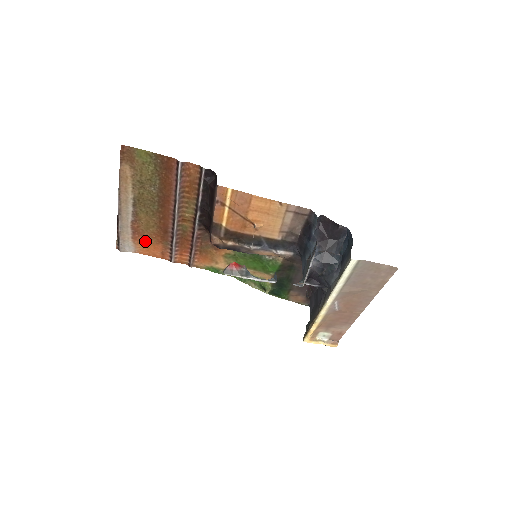
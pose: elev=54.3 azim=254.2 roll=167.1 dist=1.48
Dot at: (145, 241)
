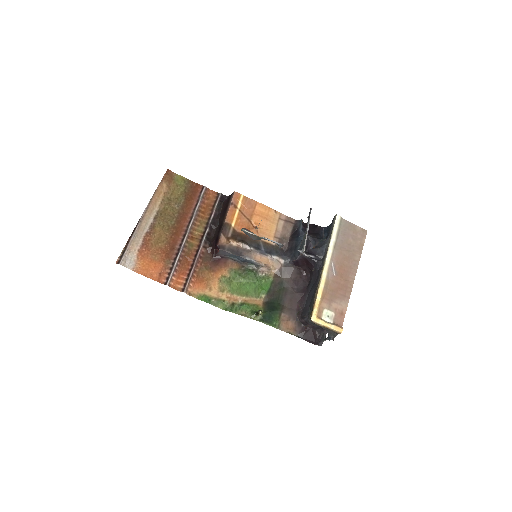
Dot at: (149, 257)
